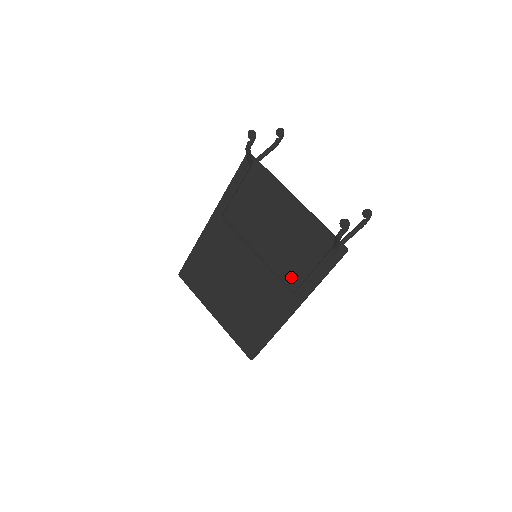
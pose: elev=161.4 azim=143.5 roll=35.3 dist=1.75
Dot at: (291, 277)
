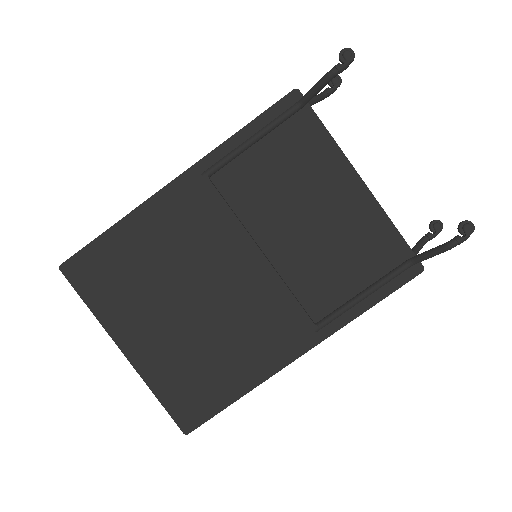
Dot at: (316, 298)
